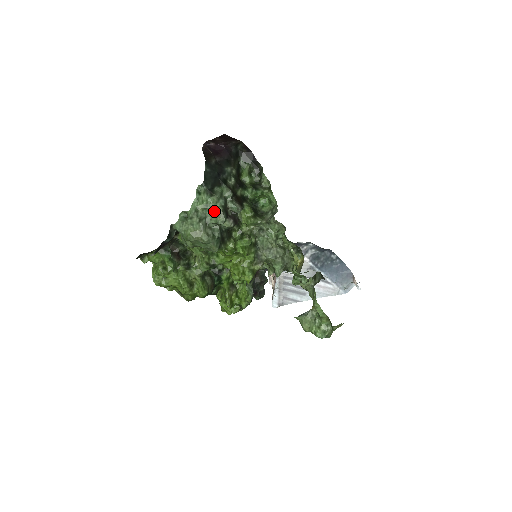
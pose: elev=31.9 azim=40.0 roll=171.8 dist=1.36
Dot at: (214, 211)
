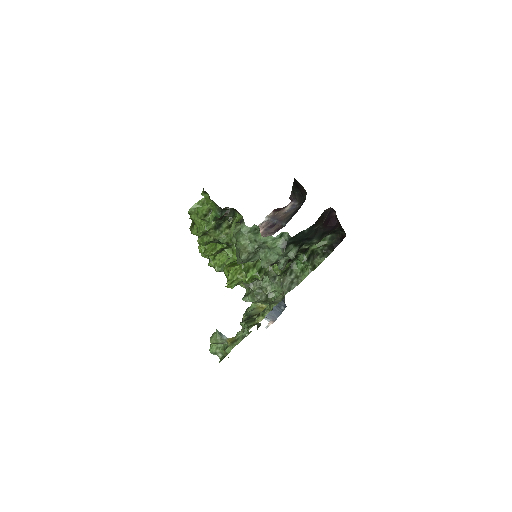
Dot at: (270, 257)
